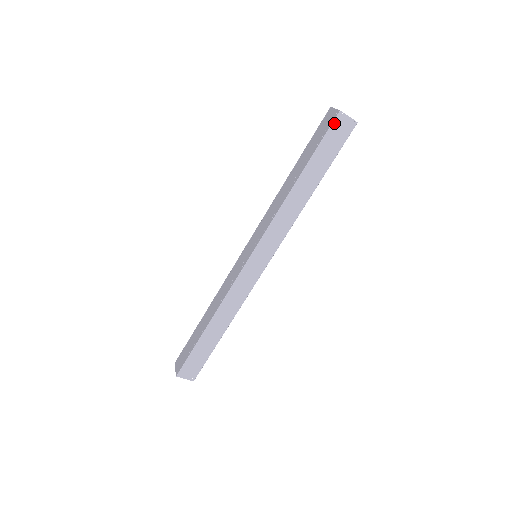
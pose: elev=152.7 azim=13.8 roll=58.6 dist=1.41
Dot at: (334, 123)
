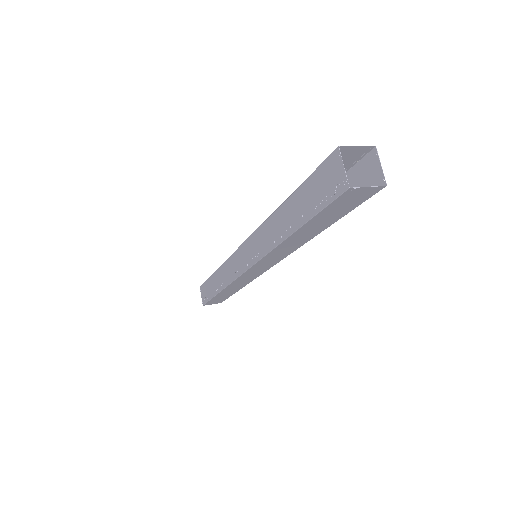
Dot at: (340, 197)
